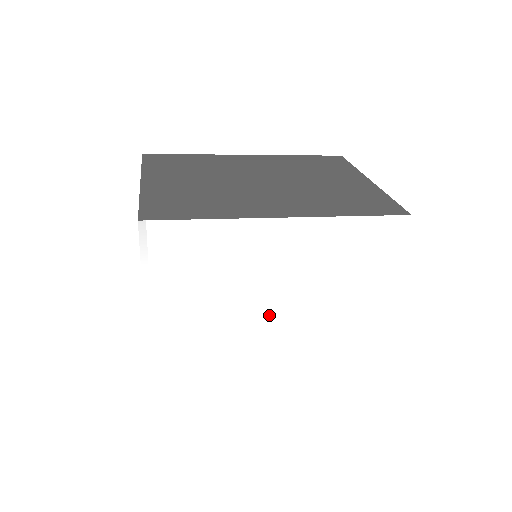
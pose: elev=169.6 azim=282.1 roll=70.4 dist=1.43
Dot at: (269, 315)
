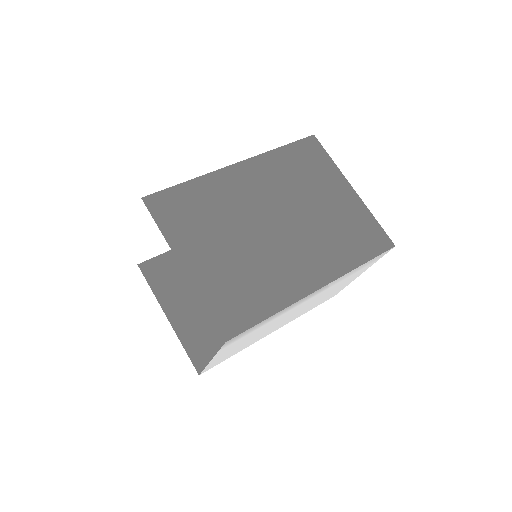
Dot at: occluded
